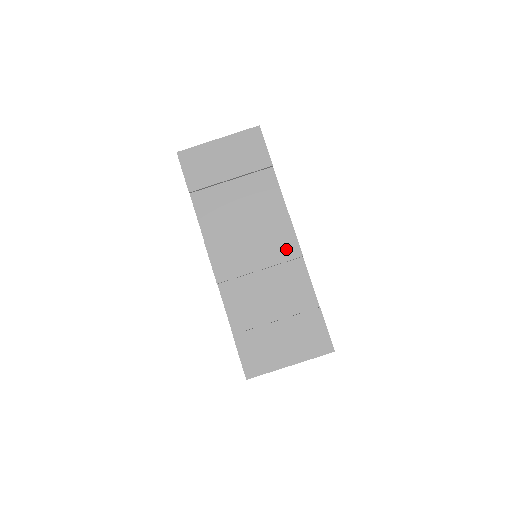
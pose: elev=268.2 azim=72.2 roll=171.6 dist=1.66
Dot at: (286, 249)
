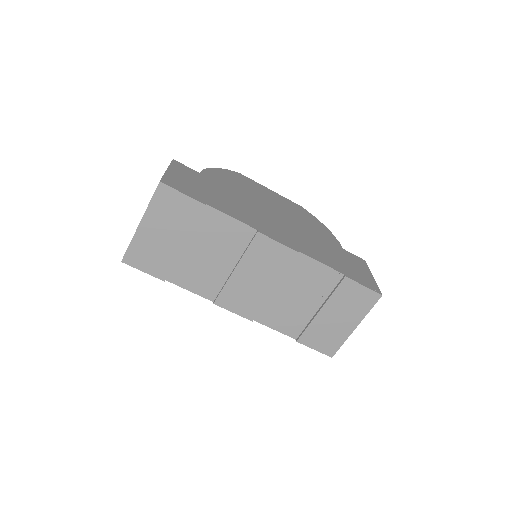
Dot at: (281, 259)
